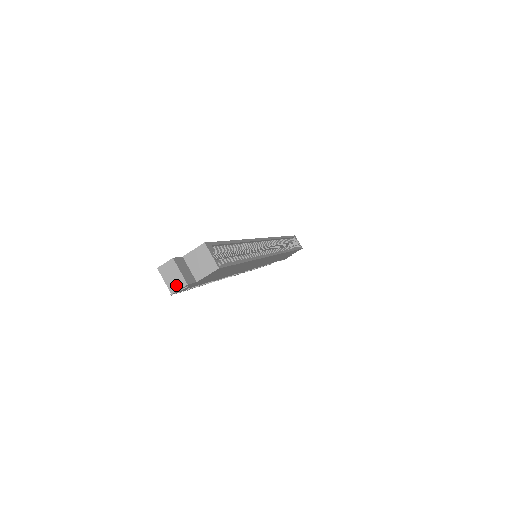
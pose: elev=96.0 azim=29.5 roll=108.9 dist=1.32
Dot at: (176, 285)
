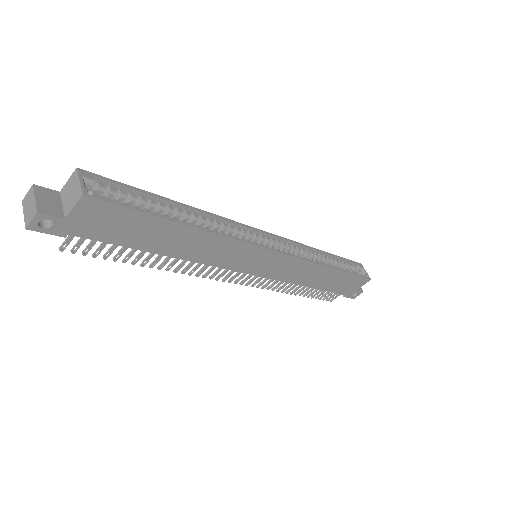
Dot at: (30, 216)
